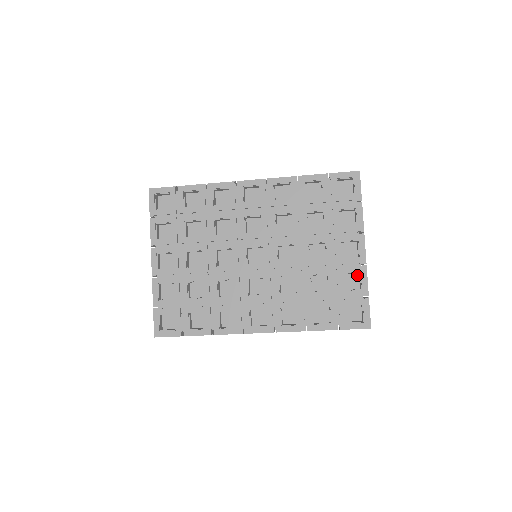
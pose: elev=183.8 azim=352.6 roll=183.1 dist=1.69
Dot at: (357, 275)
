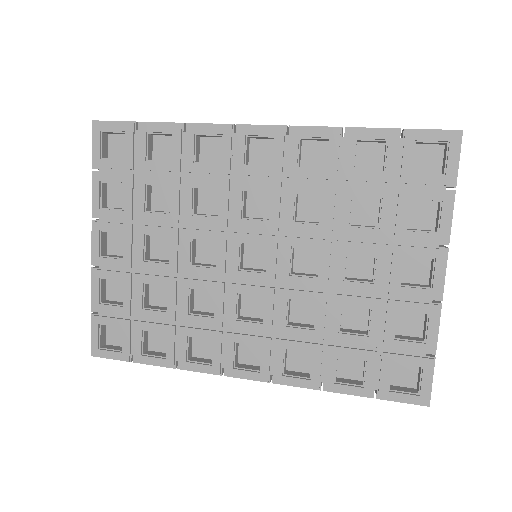
Dot at: (421, 314)
